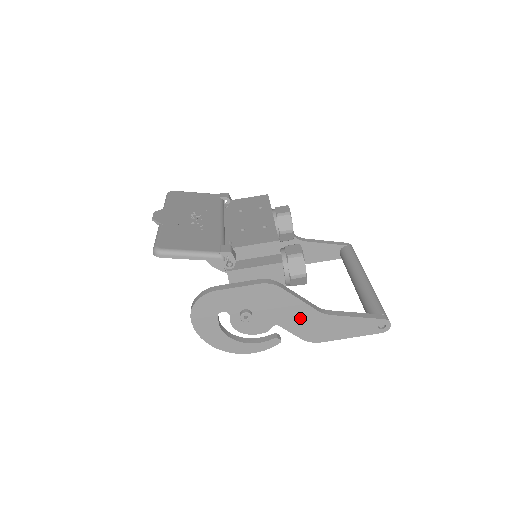
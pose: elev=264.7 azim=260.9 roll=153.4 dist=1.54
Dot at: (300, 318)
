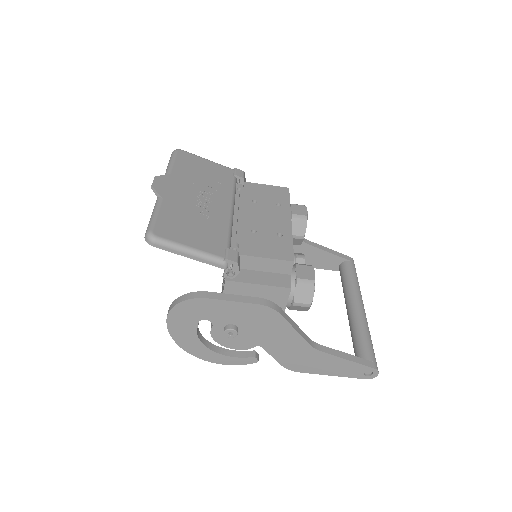
Dot at: (288, 346)
